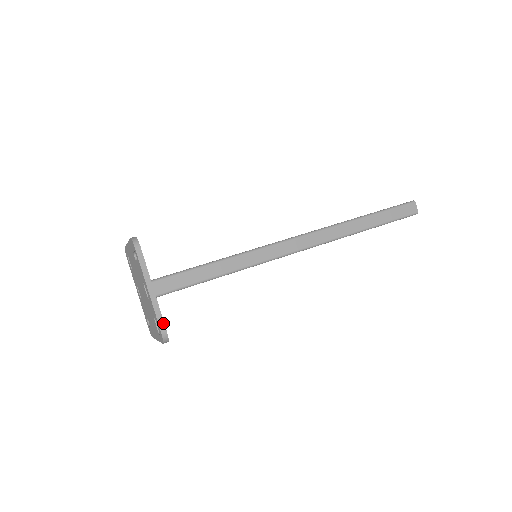
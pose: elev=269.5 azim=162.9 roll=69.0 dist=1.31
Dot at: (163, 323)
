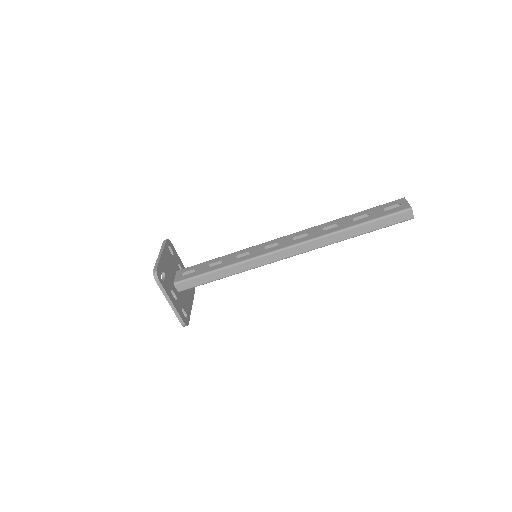
Dot at: (181, 320)
